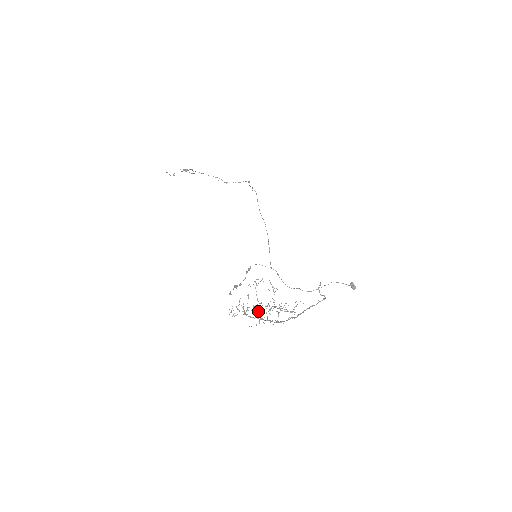
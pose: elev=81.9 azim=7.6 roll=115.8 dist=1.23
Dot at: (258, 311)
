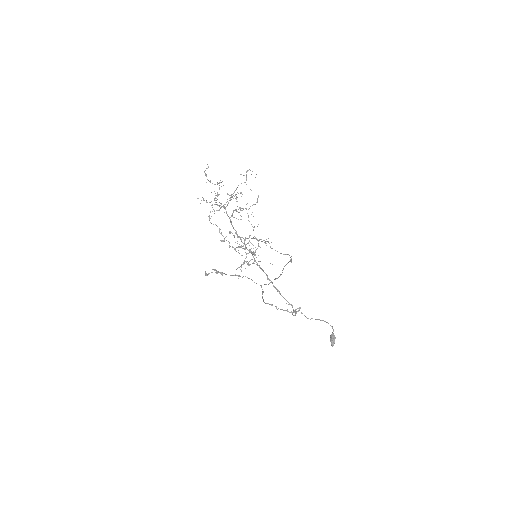
Dot at: occluded
